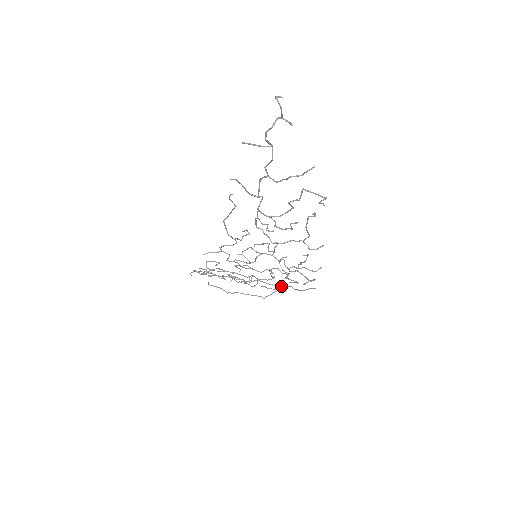
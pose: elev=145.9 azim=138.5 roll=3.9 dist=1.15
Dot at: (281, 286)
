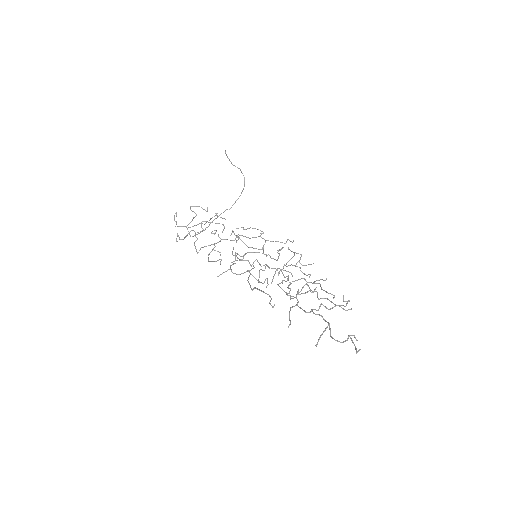
Dot at: occluded
